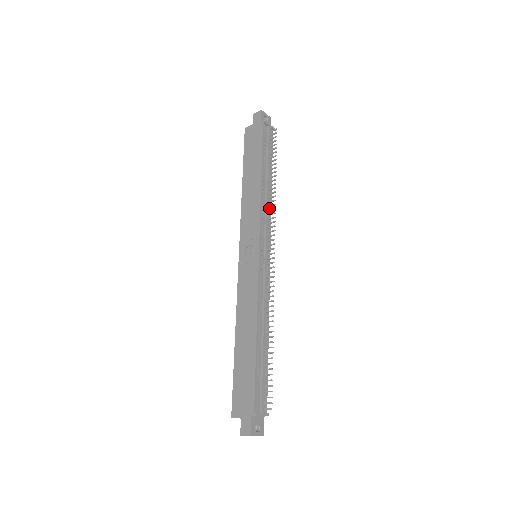
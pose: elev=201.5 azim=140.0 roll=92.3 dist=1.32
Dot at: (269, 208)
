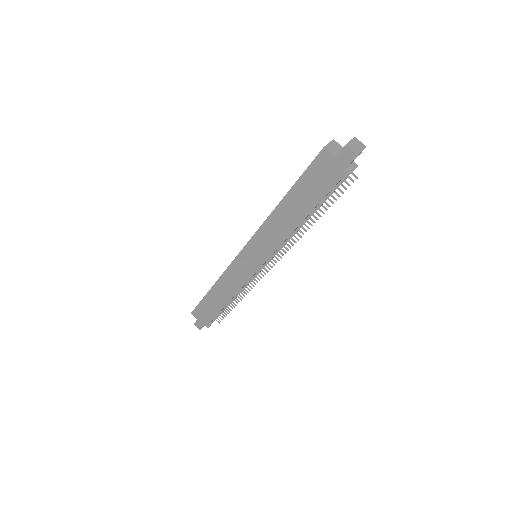
Dot at: occluded
